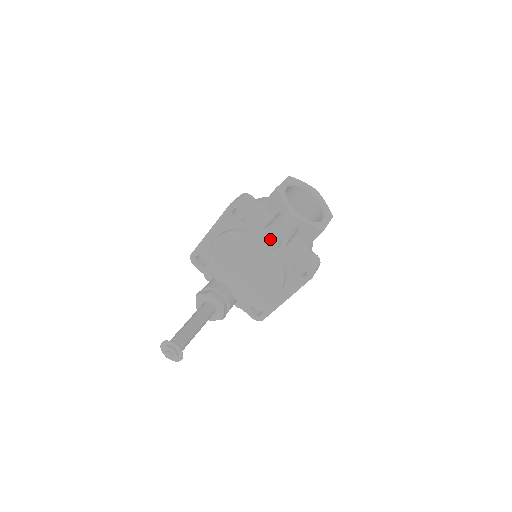
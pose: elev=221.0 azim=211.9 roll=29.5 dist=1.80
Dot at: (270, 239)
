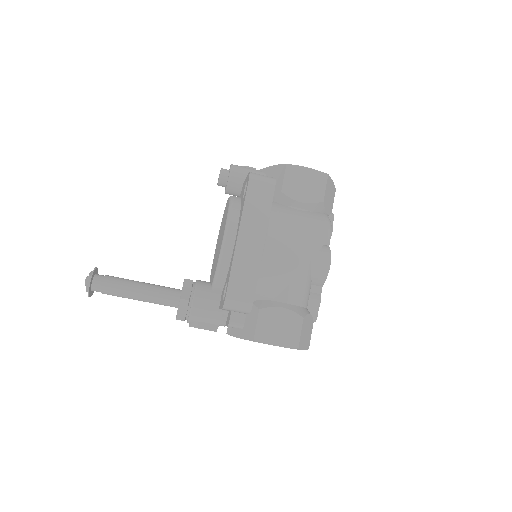
Dot at: occluded
